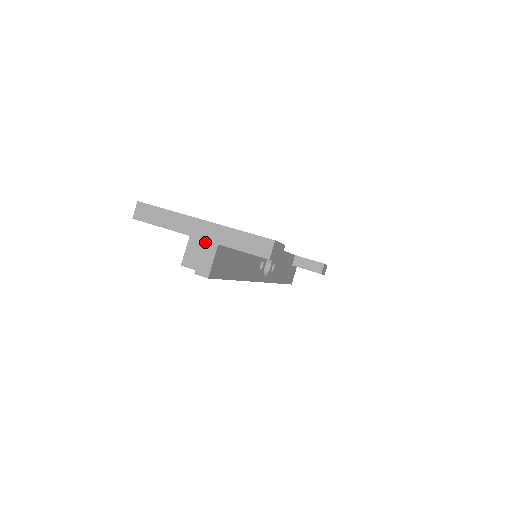
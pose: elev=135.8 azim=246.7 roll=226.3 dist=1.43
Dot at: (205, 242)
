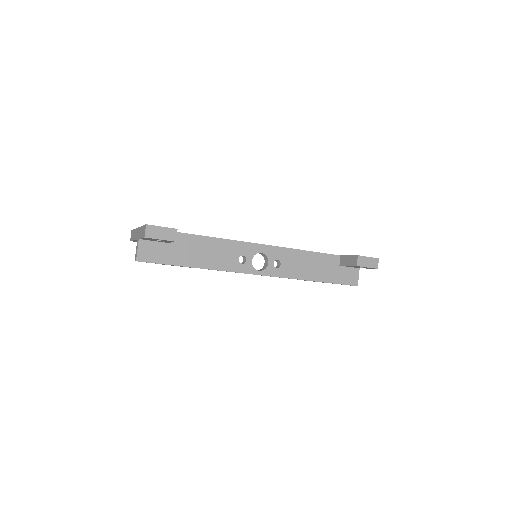
Dot at: (137, 240)
